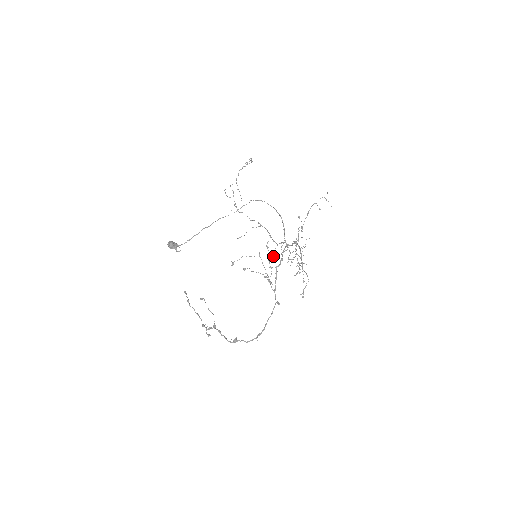
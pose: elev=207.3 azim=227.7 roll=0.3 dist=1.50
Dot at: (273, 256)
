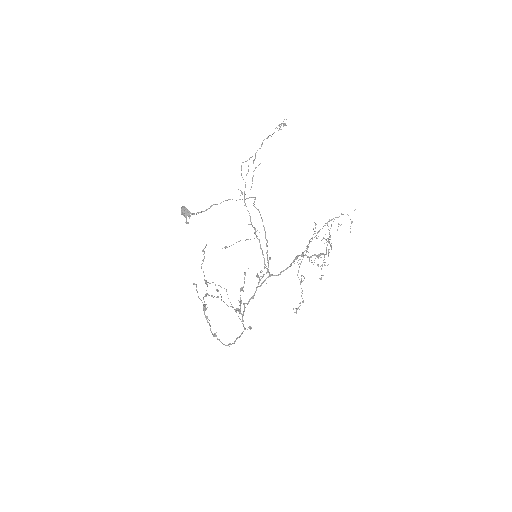
Dot at: (258, 277)
